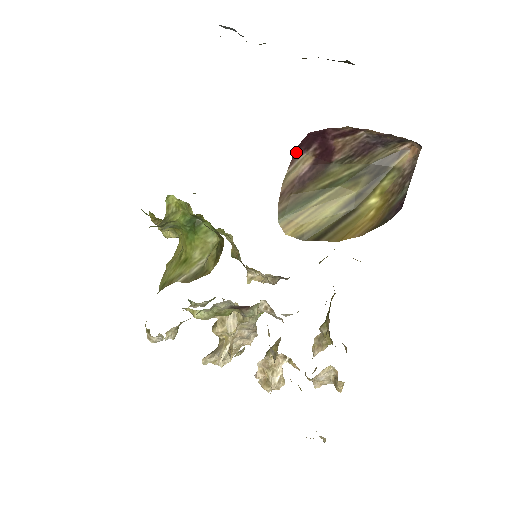
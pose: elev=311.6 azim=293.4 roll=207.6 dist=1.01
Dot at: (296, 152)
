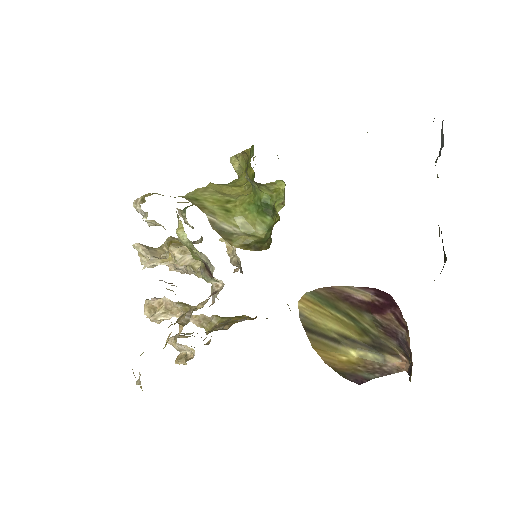
Dot at: (371, 288)
